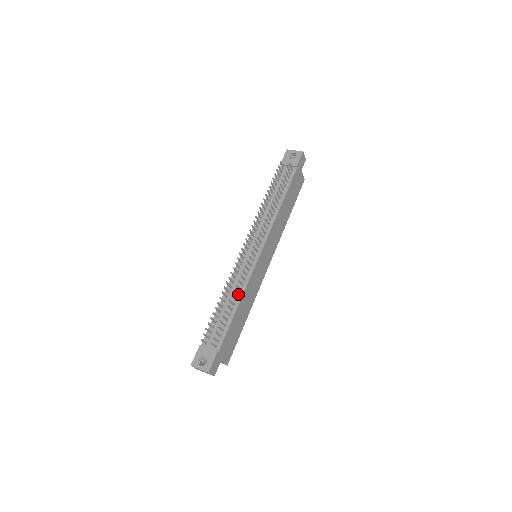
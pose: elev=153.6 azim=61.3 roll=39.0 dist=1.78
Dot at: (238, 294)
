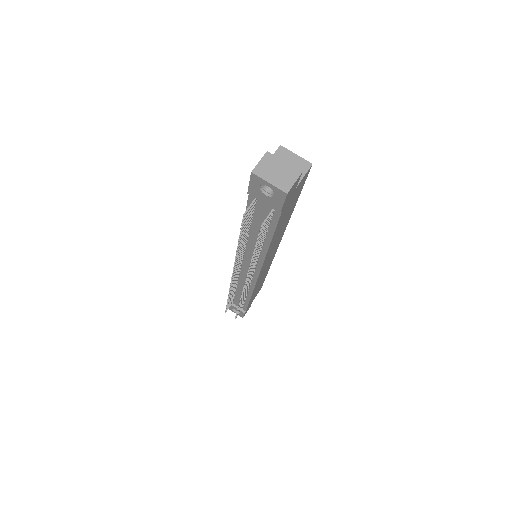
Dot at: occluded
